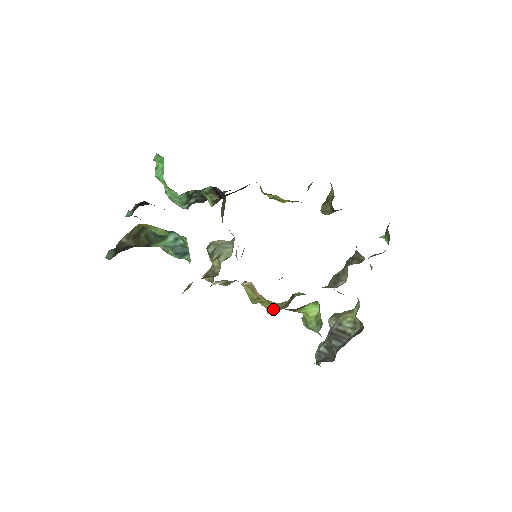
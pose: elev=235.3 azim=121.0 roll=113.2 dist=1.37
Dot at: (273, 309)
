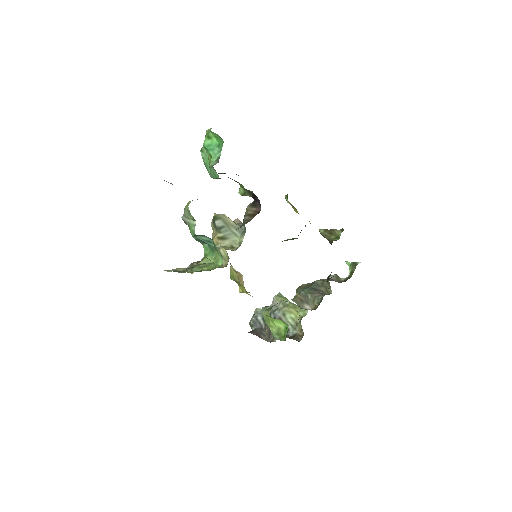
Dot at: occluded
